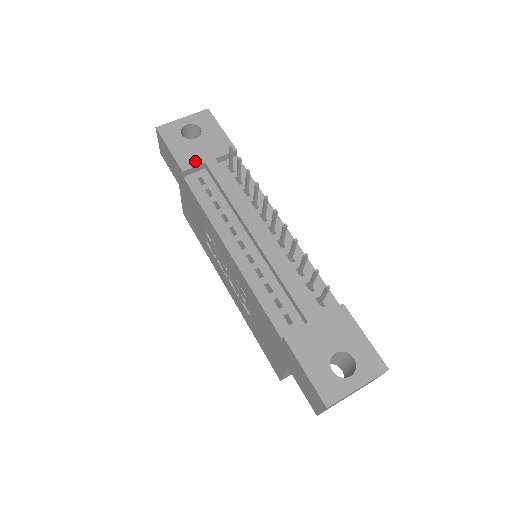
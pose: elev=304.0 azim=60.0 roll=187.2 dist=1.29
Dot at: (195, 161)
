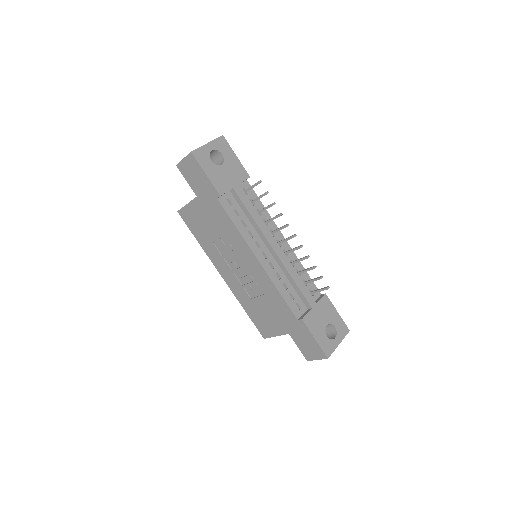
Dot at: (226, 186)
